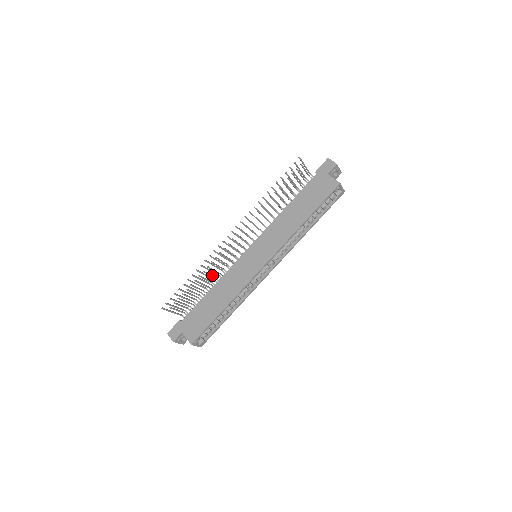
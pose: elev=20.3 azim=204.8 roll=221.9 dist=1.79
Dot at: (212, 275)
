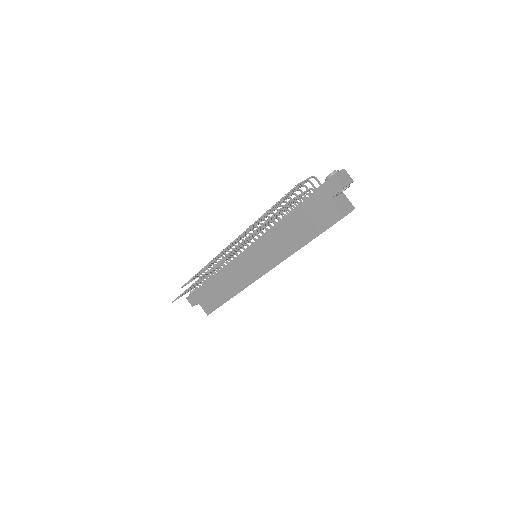
Dot at: occluded
